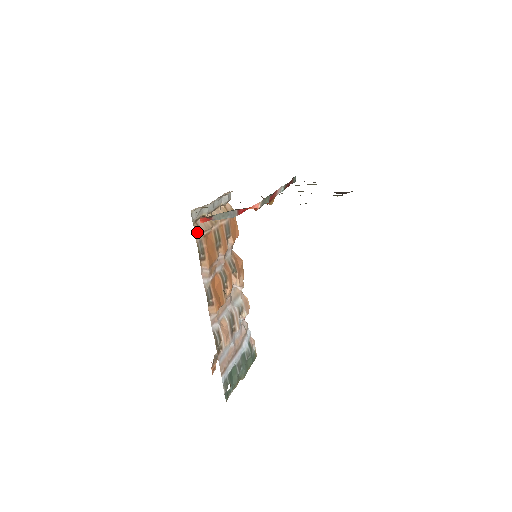
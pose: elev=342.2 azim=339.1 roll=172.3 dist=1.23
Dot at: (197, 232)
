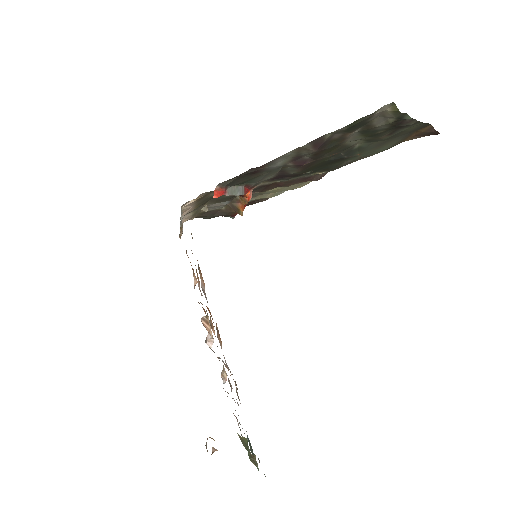
Dot at: occluded
